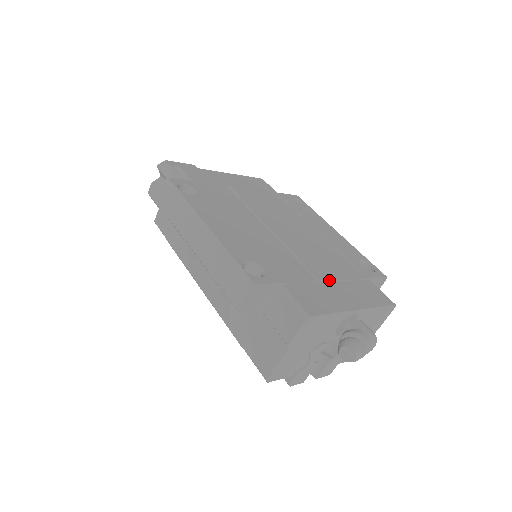
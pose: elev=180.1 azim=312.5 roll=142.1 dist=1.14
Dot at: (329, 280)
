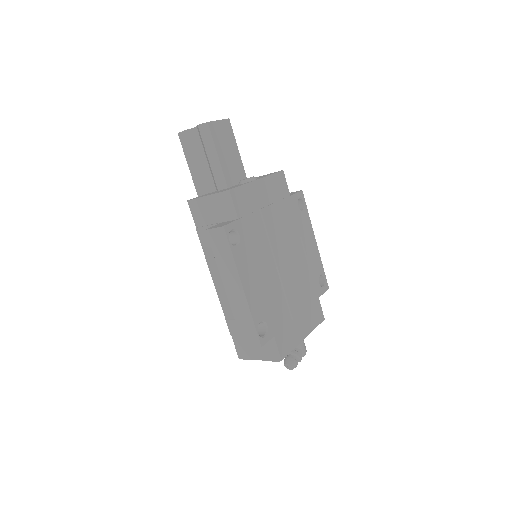
Dot at: (298, 315)
